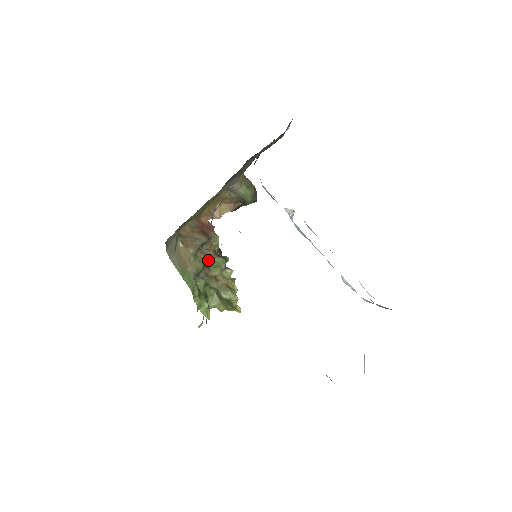
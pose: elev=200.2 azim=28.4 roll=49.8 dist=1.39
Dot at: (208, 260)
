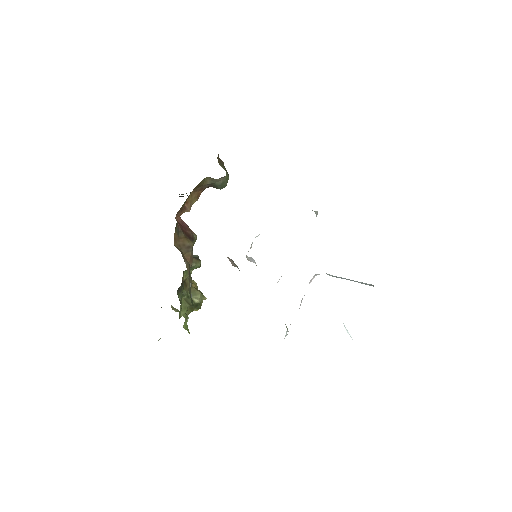
Dot at: occluded
